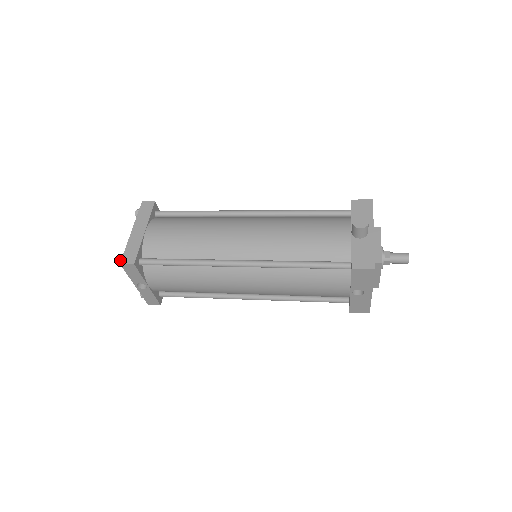
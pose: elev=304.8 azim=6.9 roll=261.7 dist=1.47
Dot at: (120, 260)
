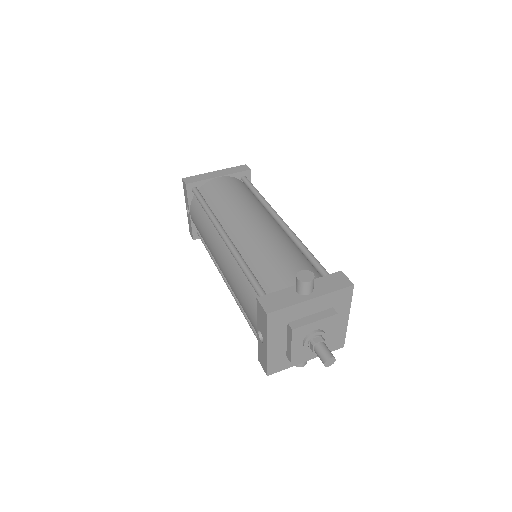
Dot at: occluded
